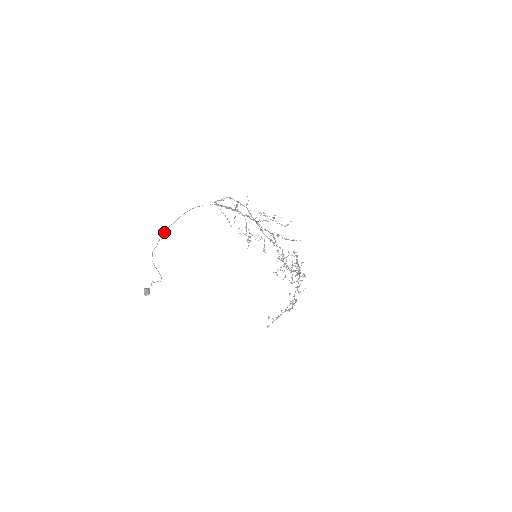
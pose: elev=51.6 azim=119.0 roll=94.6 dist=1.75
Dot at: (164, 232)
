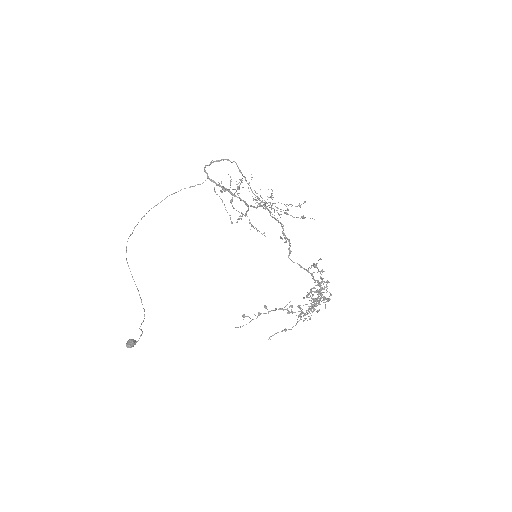
Dot at: (144, 215)
